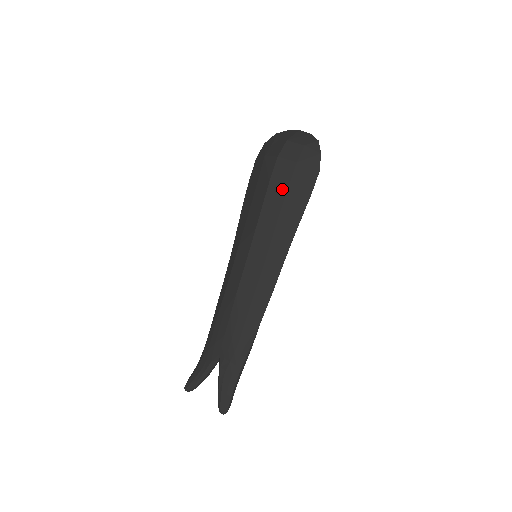
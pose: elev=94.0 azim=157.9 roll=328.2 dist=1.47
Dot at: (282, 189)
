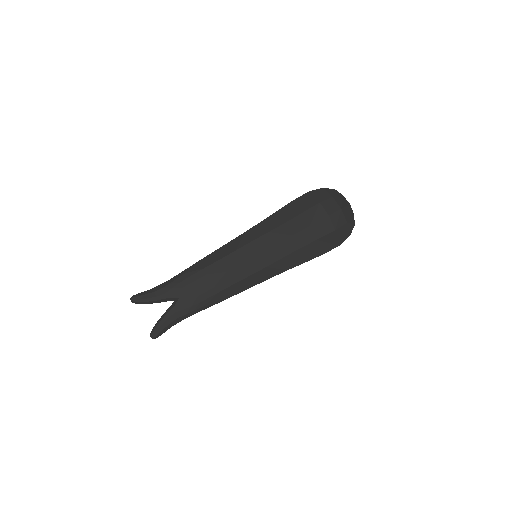
Dot at: (313, 237)
